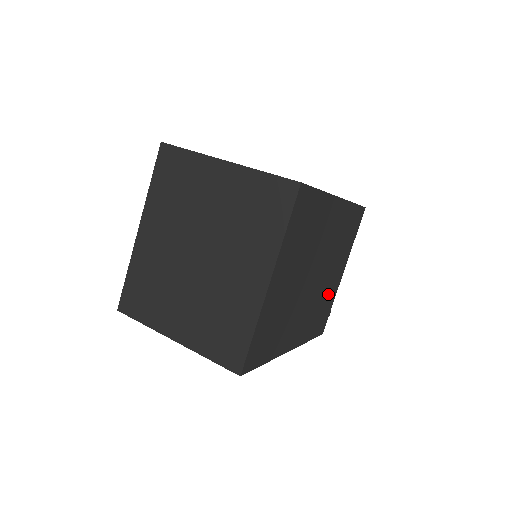
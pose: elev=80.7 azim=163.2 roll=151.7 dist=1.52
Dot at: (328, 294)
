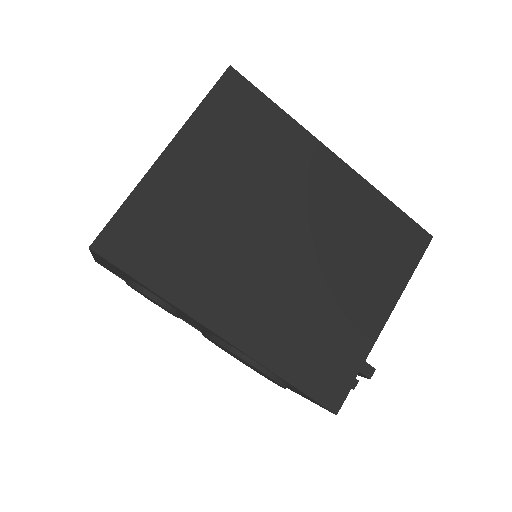
Dot at: (339, 325)
